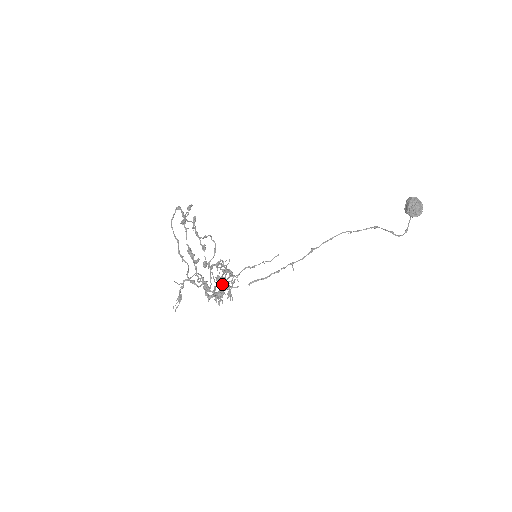
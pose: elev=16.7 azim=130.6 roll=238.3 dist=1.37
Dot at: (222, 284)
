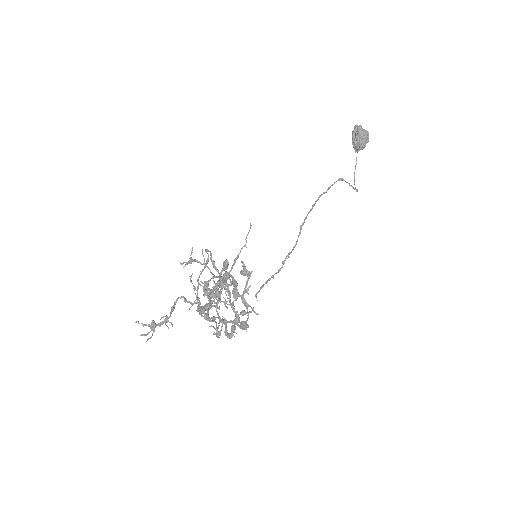
Dot at: (220, 301)
